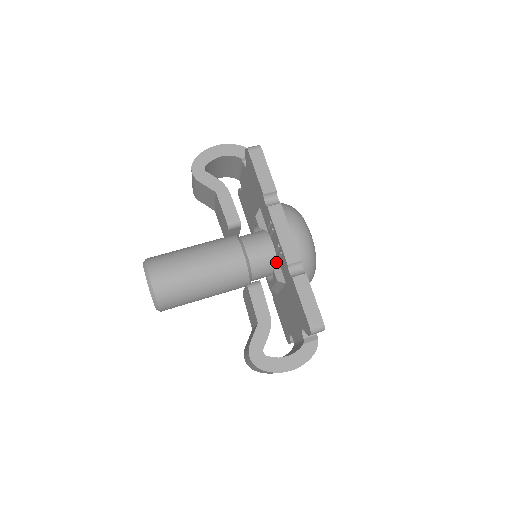
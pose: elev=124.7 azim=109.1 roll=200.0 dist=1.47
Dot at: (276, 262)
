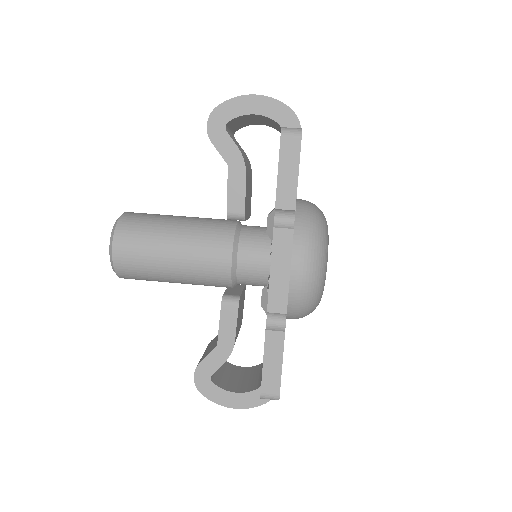
Dot at: (267, 285)
